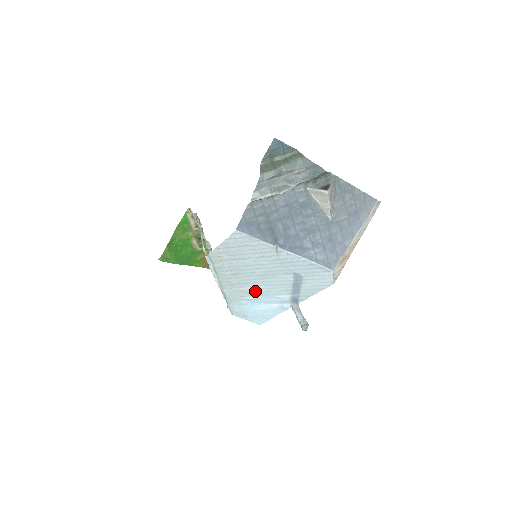
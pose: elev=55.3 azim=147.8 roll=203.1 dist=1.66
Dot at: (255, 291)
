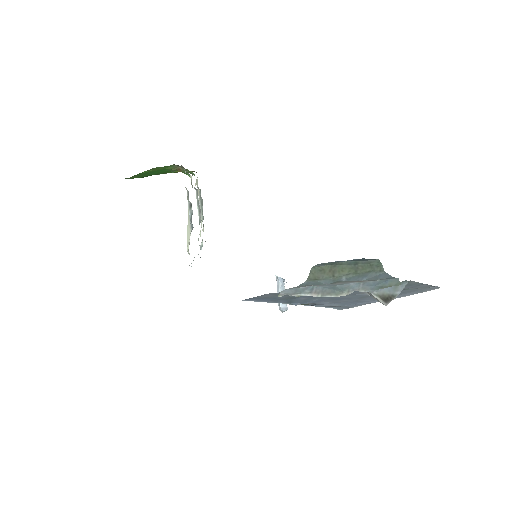
Dot at: occluded
